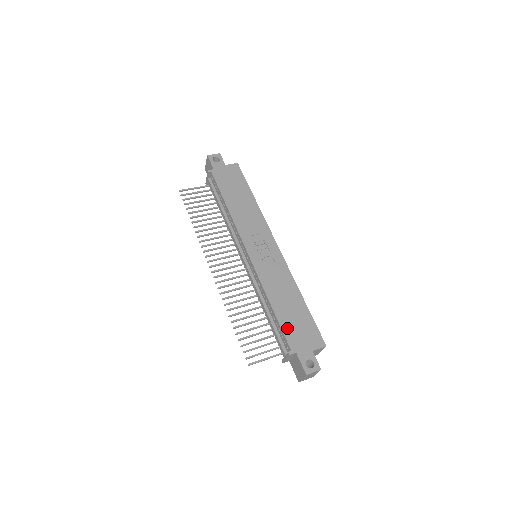
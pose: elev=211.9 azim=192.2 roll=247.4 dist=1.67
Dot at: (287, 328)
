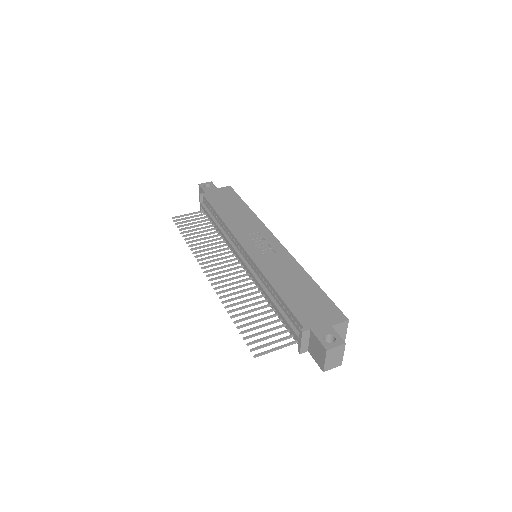
Dot at: (296, 307)
